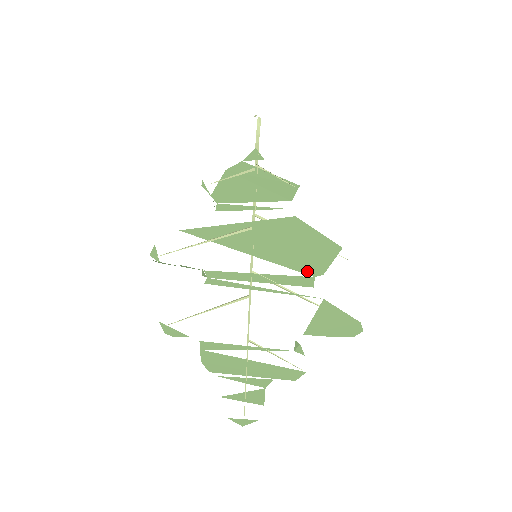
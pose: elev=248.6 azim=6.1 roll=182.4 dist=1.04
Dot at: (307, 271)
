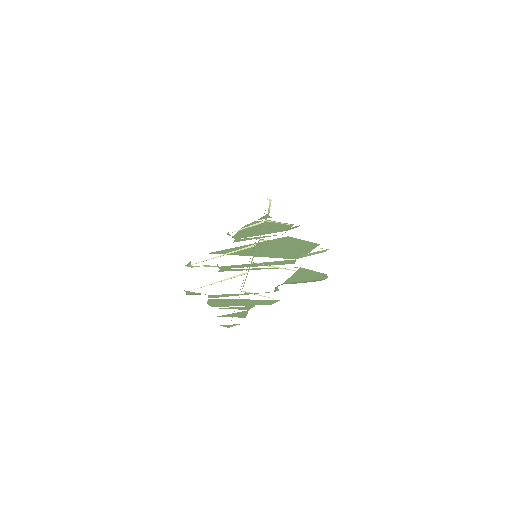
Dot at: (291, 257)
